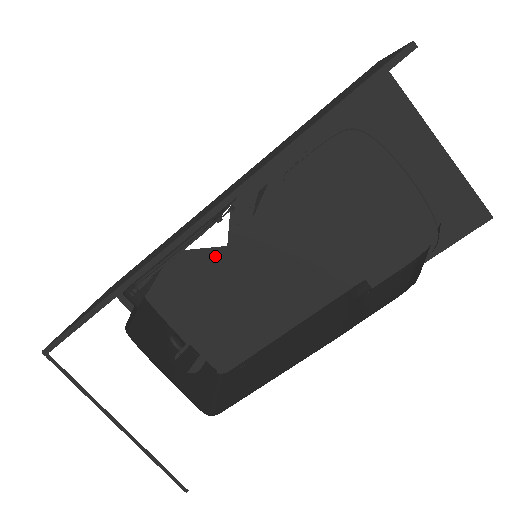
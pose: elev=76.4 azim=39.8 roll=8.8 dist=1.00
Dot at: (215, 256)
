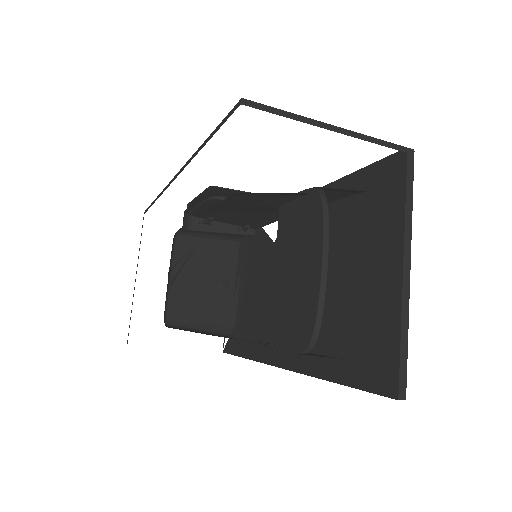
Dot at: occluded
